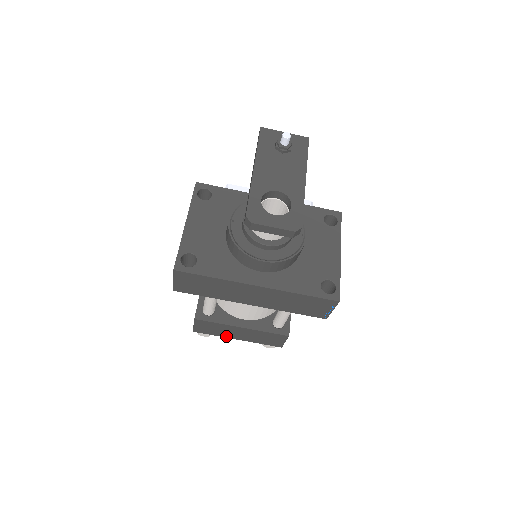
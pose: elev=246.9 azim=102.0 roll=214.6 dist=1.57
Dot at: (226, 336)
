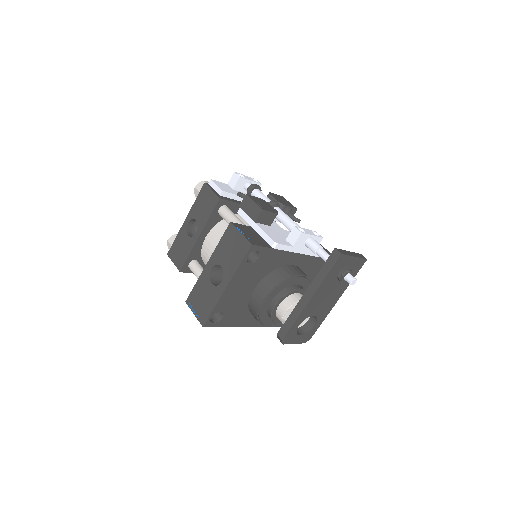
Dot at: occluded
